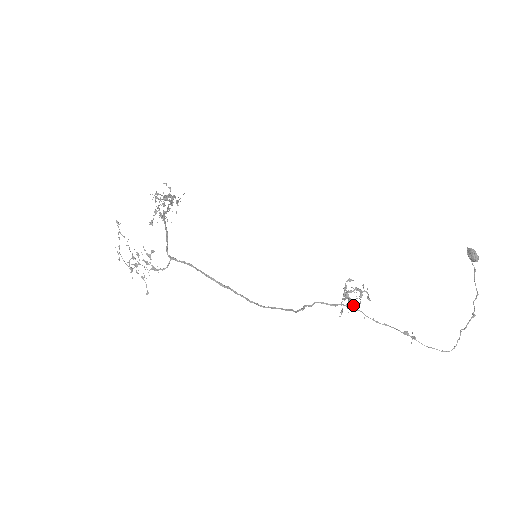
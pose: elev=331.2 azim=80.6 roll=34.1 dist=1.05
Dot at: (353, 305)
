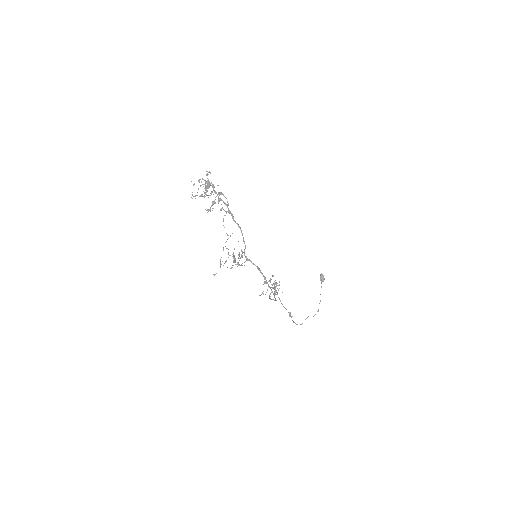
Dot at: occluded
